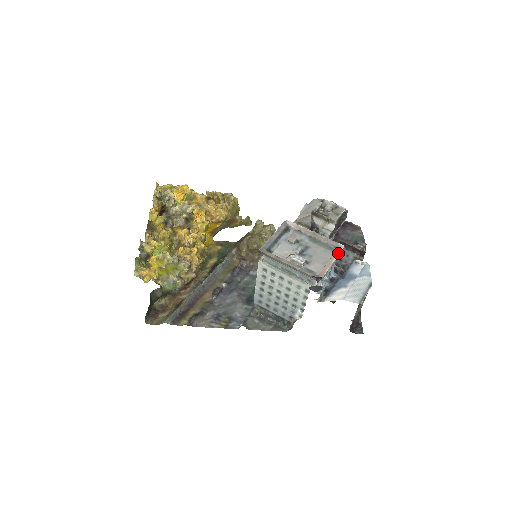
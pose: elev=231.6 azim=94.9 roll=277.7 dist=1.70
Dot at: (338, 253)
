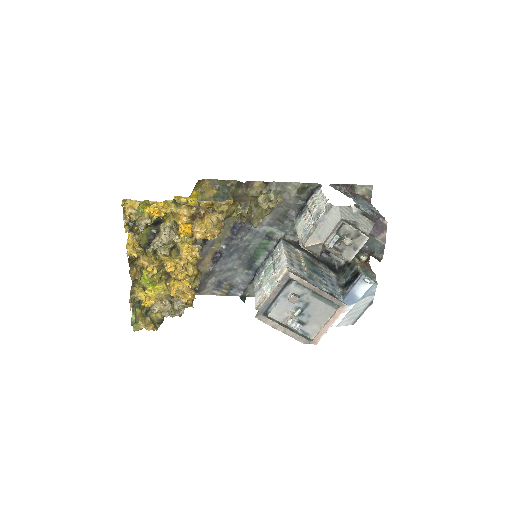
Dot at: (338, 317)
